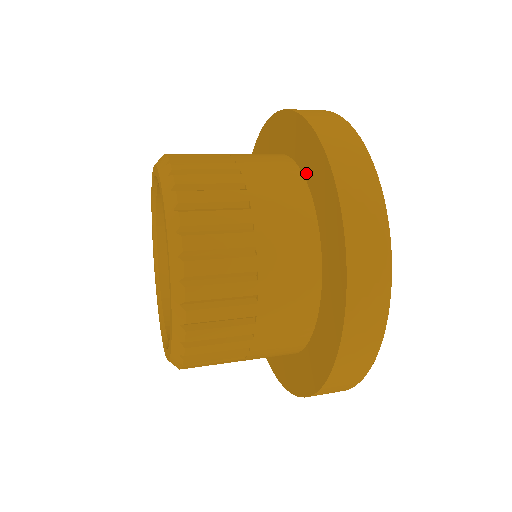
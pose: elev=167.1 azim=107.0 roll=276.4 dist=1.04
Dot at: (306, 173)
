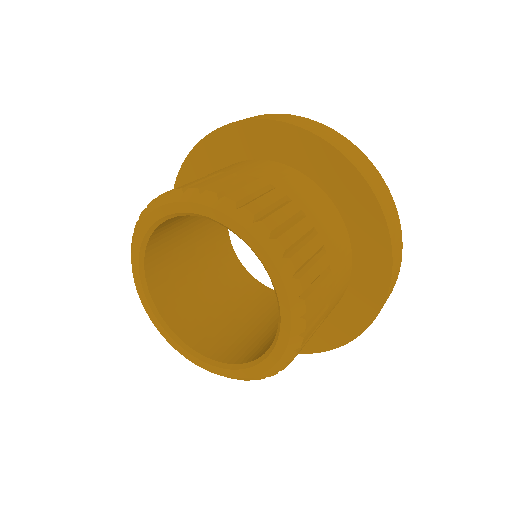
Dot at: (348, 219)
